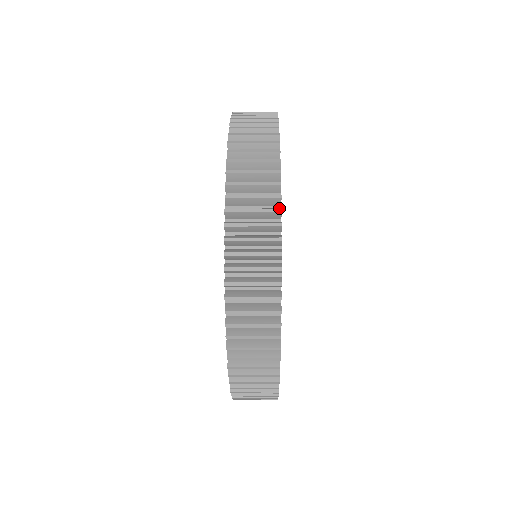
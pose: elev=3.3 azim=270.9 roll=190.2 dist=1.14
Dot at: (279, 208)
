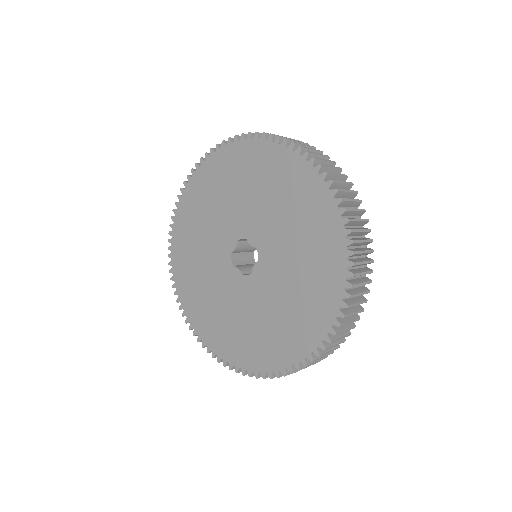
Dot at: (319, 151)
